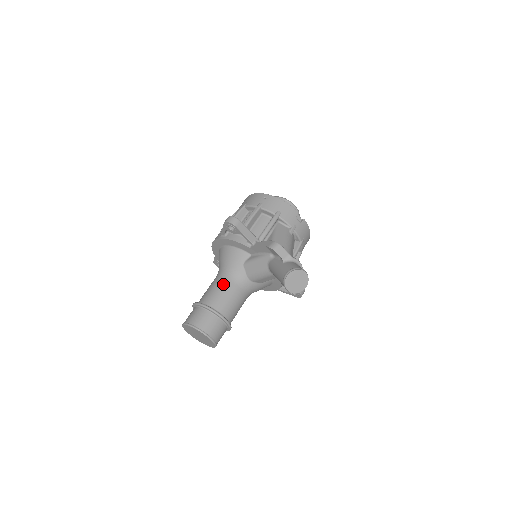
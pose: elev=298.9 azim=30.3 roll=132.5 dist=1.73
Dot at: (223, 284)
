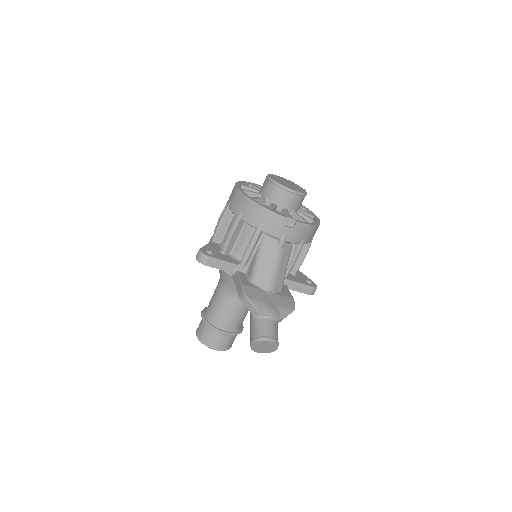
Dot at: (221, 299)
